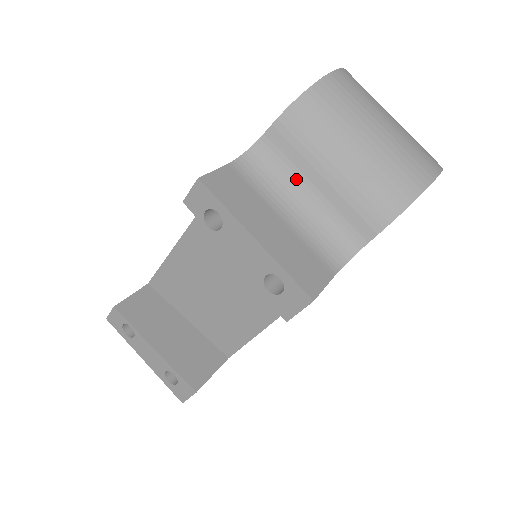
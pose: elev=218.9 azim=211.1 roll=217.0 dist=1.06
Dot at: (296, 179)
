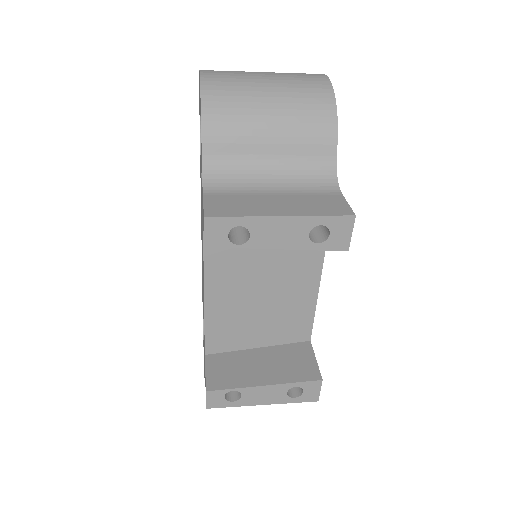
Dot at: (253, 163)
